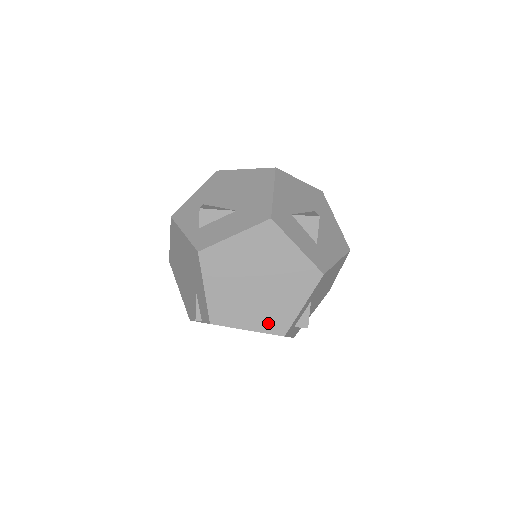
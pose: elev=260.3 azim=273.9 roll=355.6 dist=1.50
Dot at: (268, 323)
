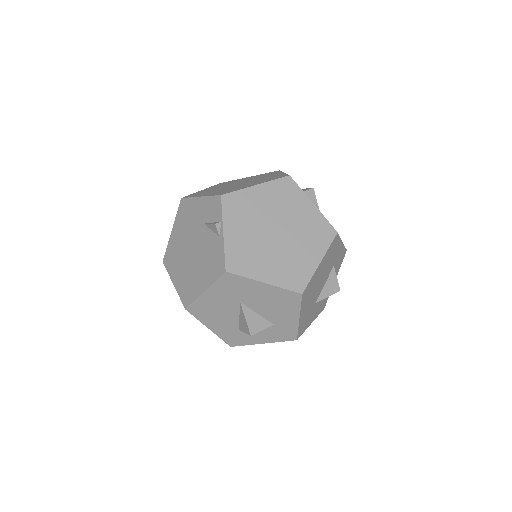
Dot at: (268, 180)
